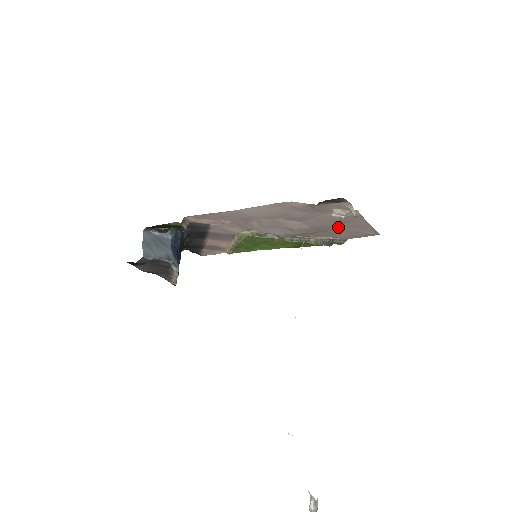
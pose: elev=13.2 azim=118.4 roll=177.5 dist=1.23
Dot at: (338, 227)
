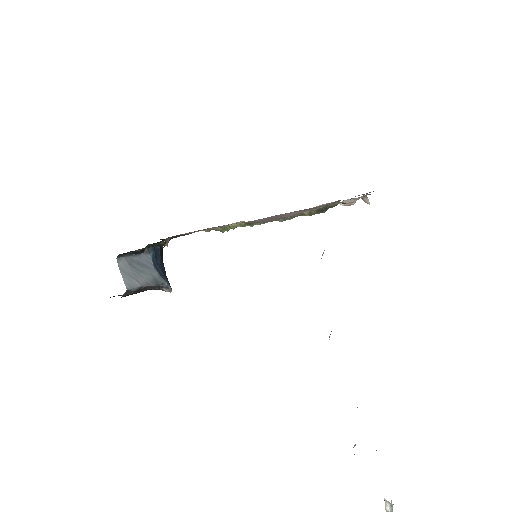
Dot at: occluded
